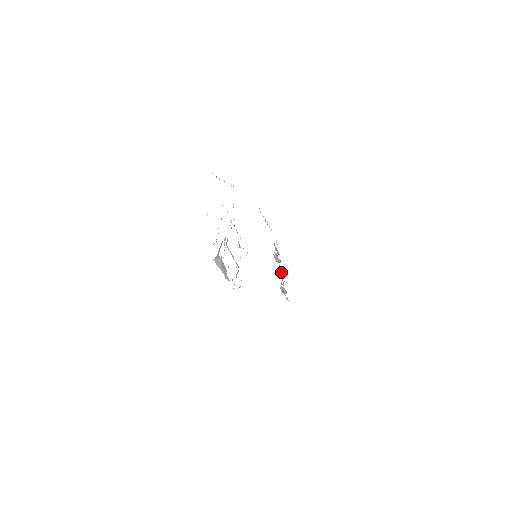
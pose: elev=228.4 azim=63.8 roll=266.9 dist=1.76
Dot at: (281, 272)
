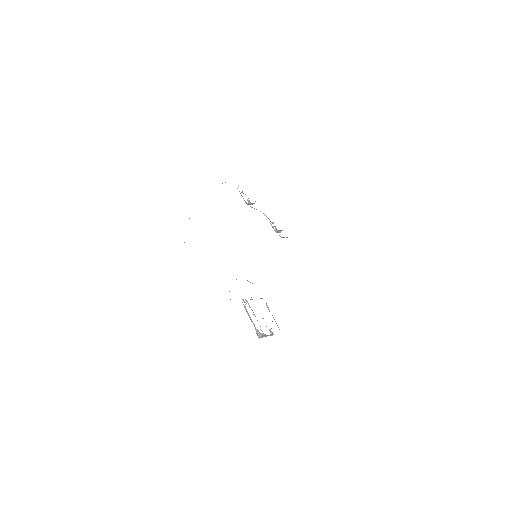
Dot at: occluded
